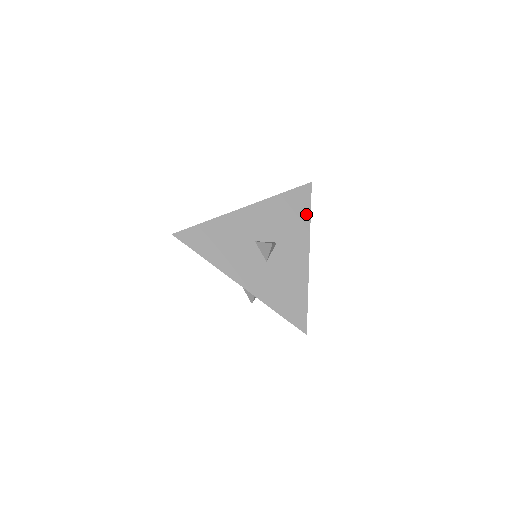
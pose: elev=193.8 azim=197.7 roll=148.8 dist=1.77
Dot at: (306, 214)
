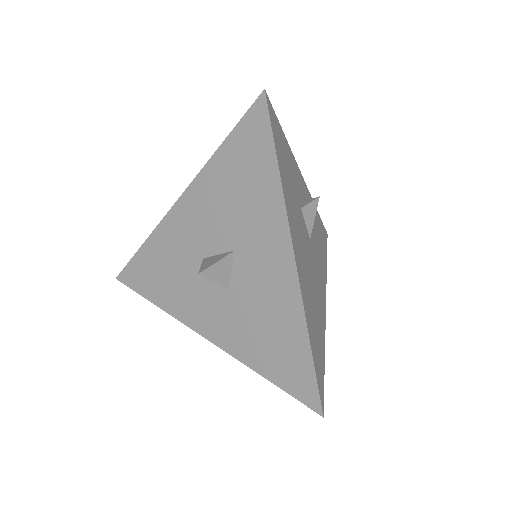
Dot at: (270, 171)
